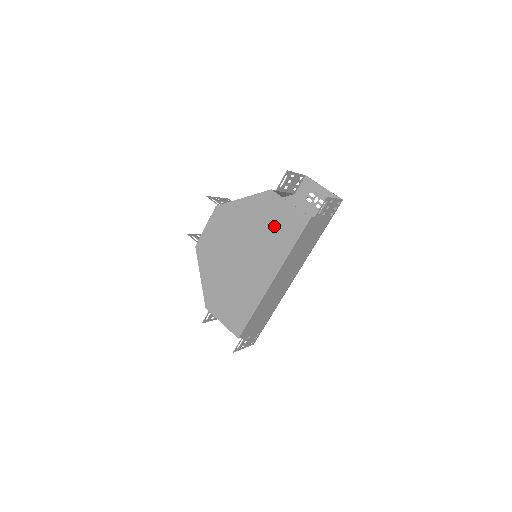
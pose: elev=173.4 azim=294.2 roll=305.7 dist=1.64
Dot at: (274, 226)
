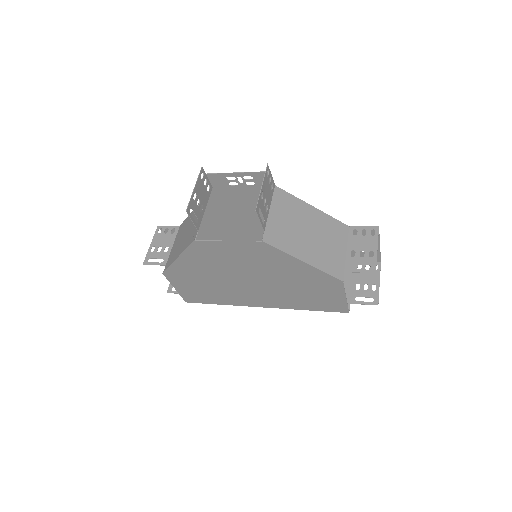
Dot at: (310, 295)
